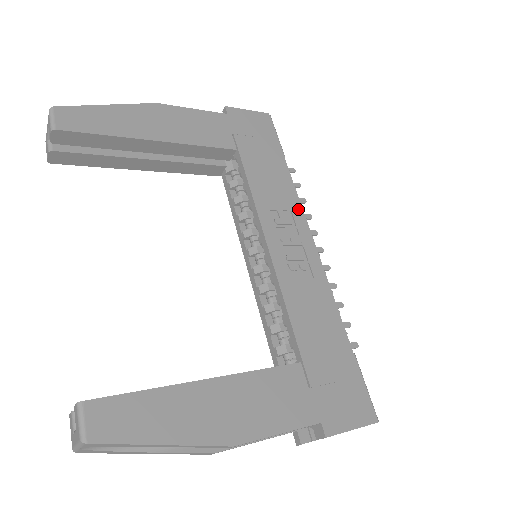
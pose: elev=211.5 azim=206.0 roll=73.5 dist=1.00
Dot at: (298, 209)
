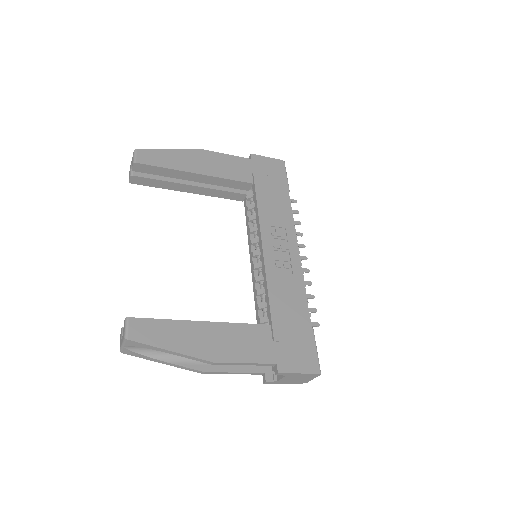
Dot at: (291, 227)
